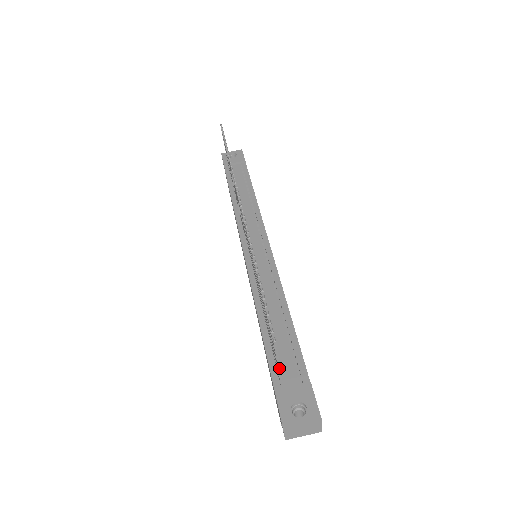
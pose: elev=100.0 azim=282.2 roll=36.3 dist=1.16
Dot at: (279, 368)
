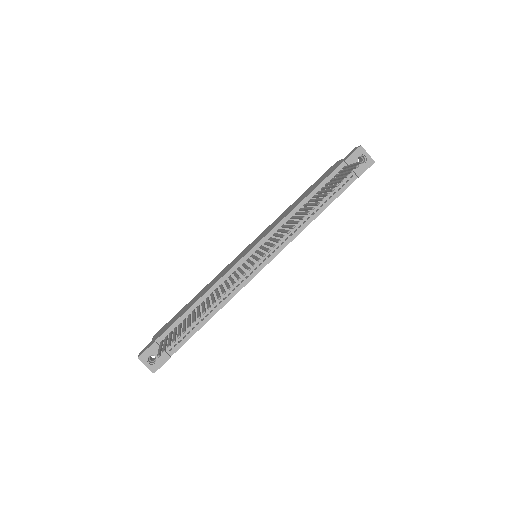
Dot at: occluded
